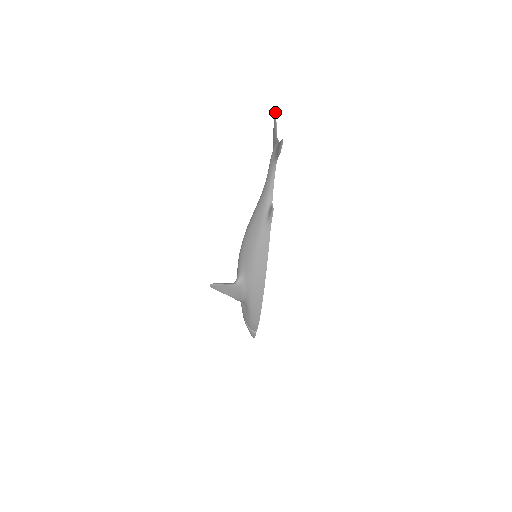
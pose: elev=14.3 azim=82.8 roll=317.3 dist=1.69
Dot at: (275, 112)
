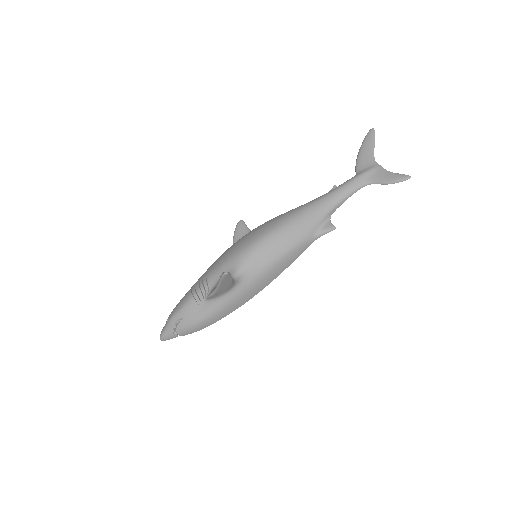
Dot at: (374, 132)
